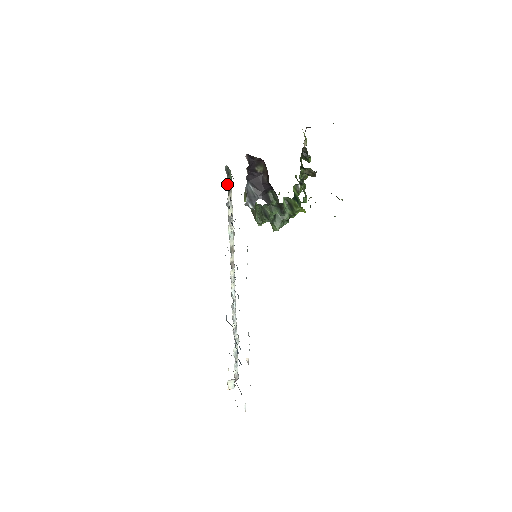
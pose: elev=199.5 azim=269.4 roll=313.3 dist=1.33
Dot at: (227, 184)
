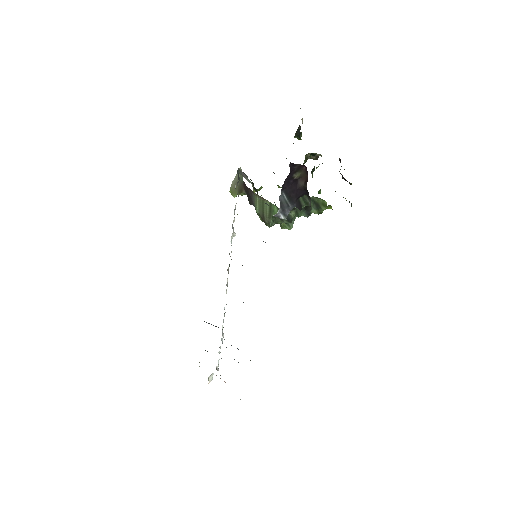
Dot at: occluded
